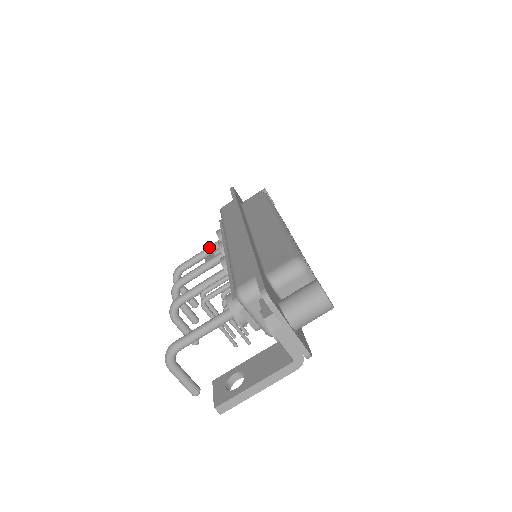
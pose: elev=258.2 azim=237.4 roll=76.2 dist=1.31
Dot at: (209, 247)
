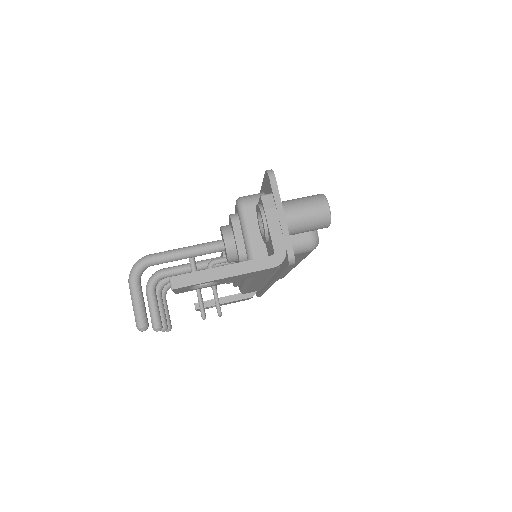
Dot at: occluded
